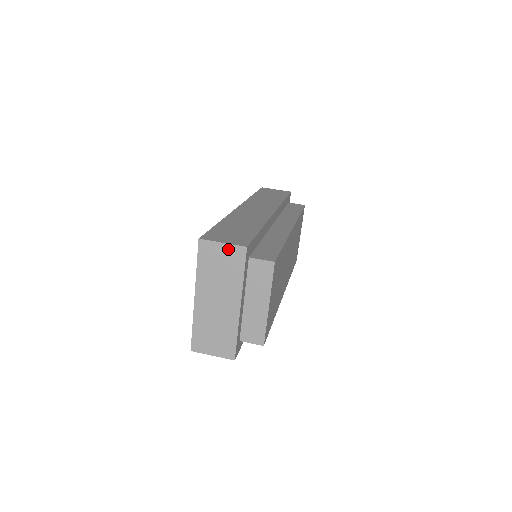
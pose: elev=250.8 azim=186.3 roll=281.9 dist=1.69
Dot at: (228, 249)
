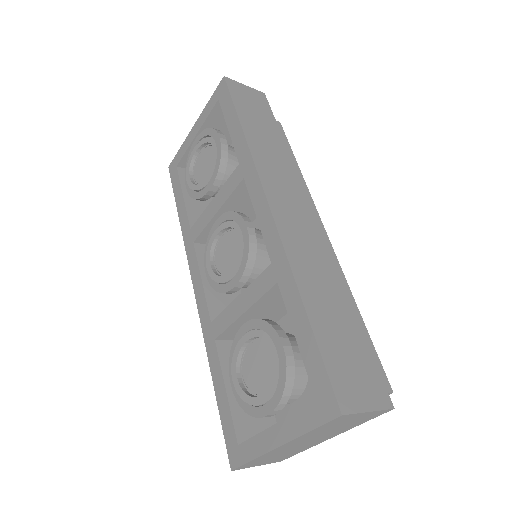
Dot at: (370, 414)
